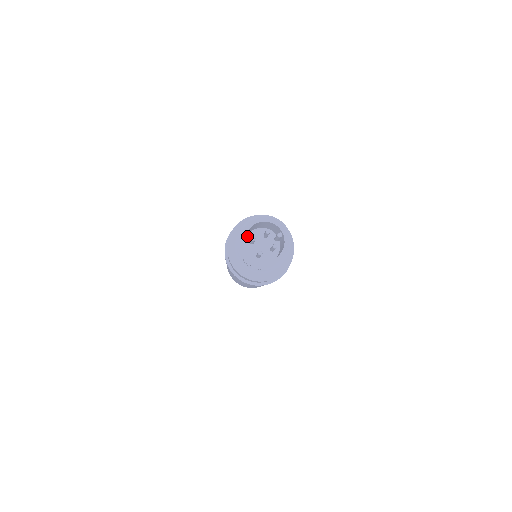
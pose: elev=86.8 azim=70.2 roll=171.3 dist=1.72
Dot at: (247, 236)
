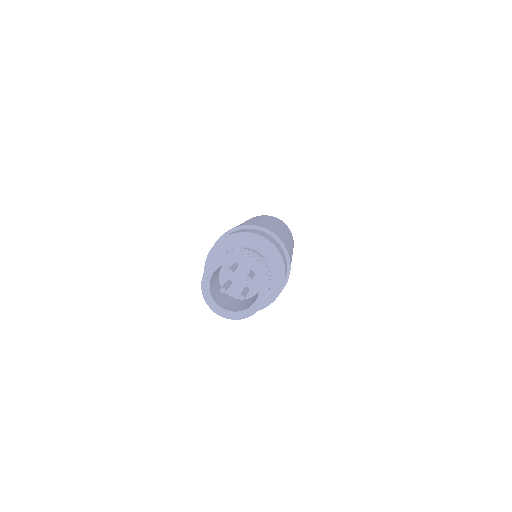
Dot at: (220, 281)
